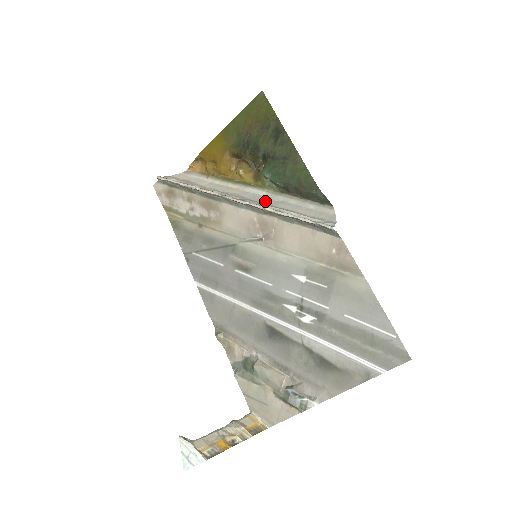
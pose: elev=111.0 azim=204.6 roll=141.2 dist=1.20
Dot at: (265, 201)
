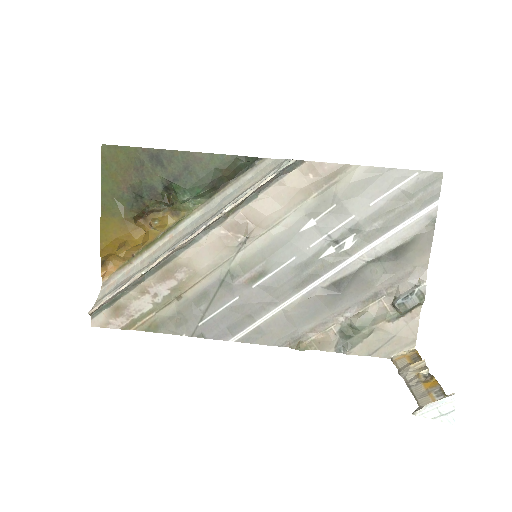
Dot at: (210, 214)
